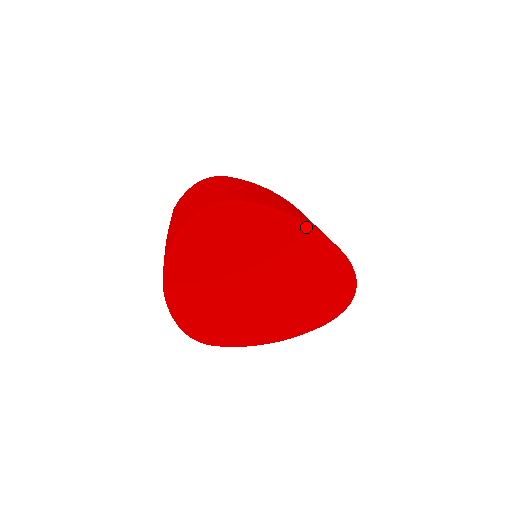
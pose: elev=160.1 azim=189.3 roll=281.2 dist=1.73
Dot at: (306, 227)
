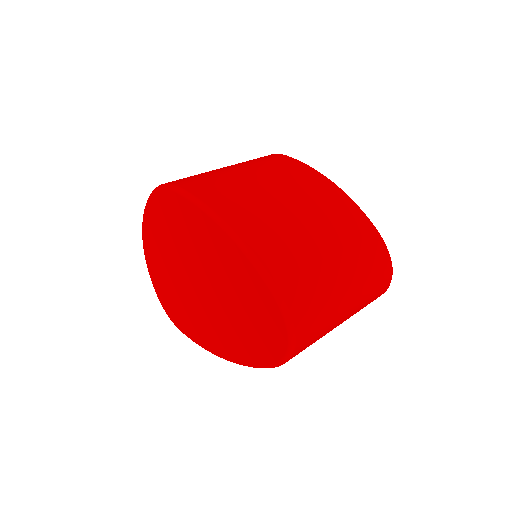
Dot at: (228, 234)
